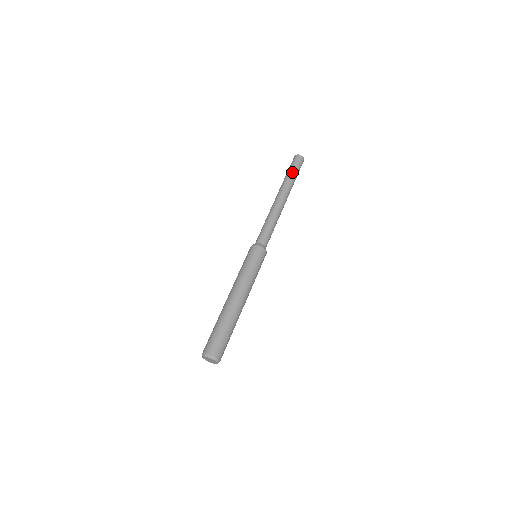
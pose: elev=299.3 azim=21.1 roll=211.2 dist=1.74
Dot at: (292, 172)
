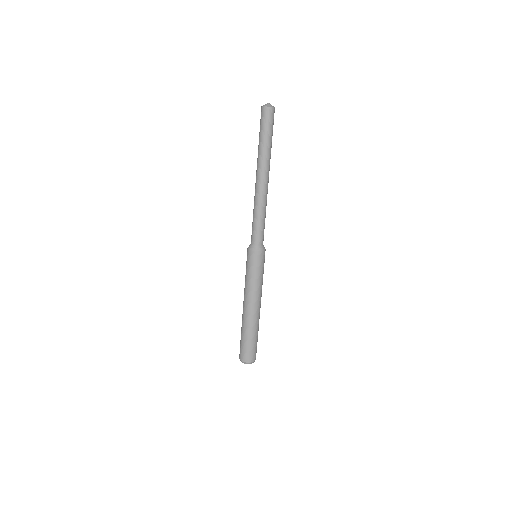
Dot at: (265, 139)
